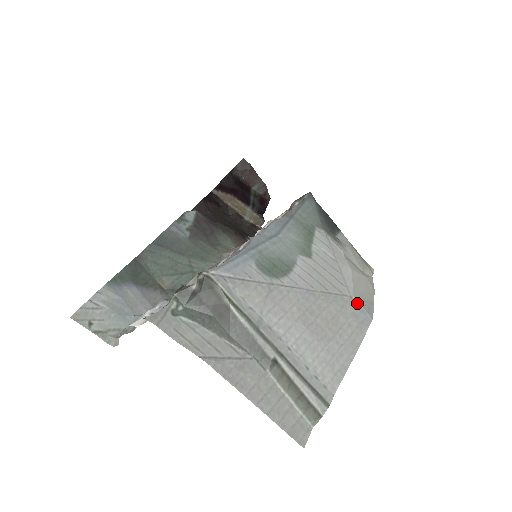
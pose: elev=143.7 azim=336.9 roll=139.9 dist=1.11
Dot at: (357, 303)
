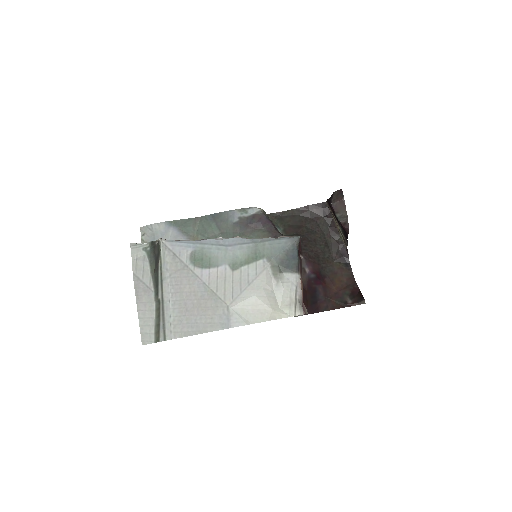
Dot at: (229, 312)
